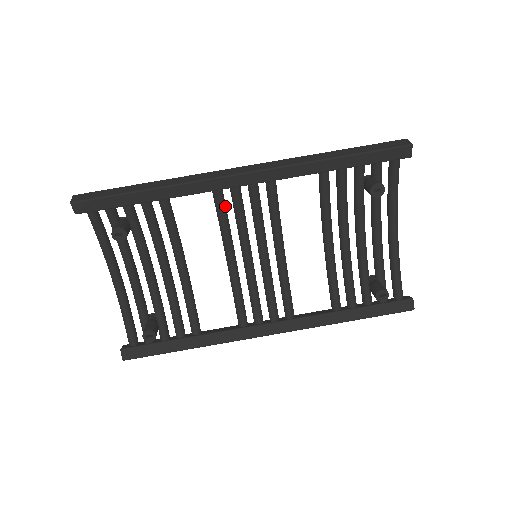
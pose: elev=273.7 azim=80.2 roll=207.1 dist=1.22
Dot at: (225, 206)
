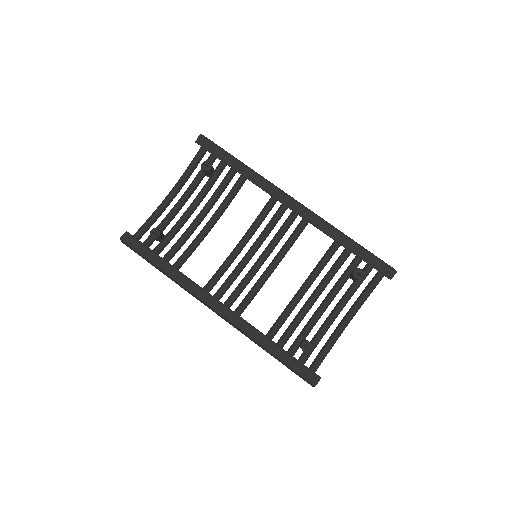
Dot at: (268, 212)
